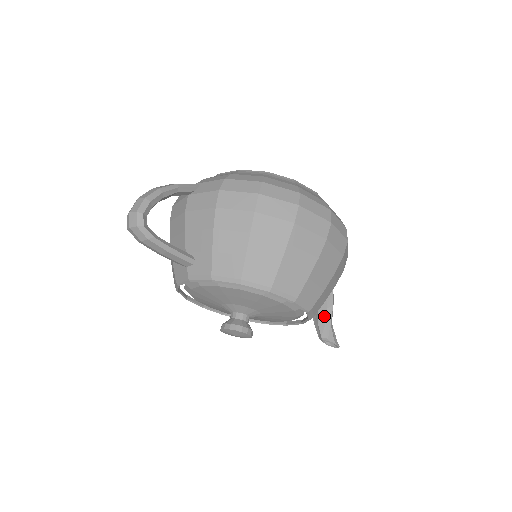
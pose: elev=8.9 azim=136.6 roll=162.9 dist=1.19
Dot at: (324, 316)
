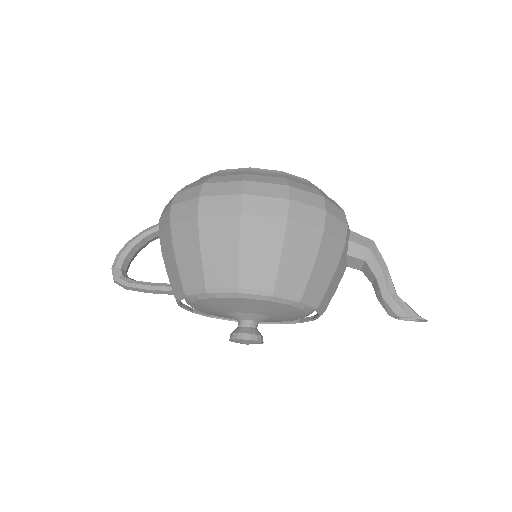
Dot at: (377, 288)
